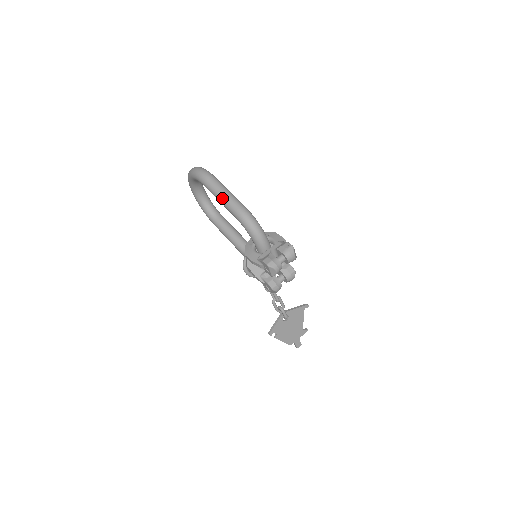
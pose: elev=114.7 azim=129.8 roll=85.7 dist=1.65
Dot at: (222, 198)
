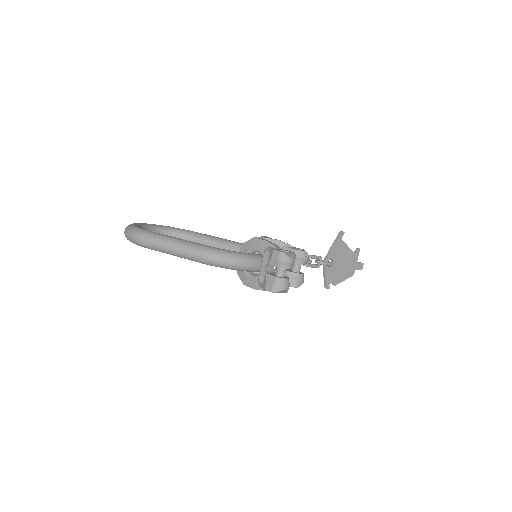
Dot at: (175, 254)
